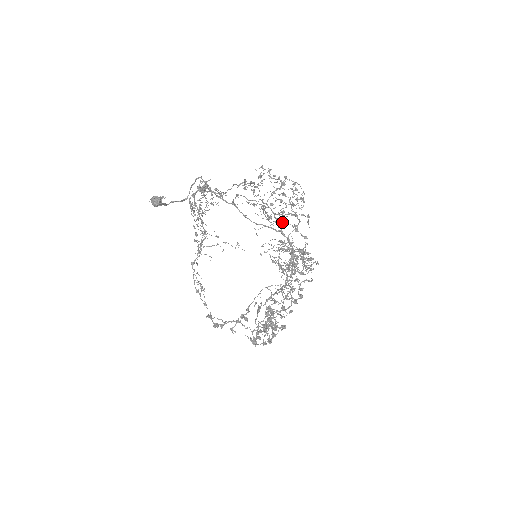
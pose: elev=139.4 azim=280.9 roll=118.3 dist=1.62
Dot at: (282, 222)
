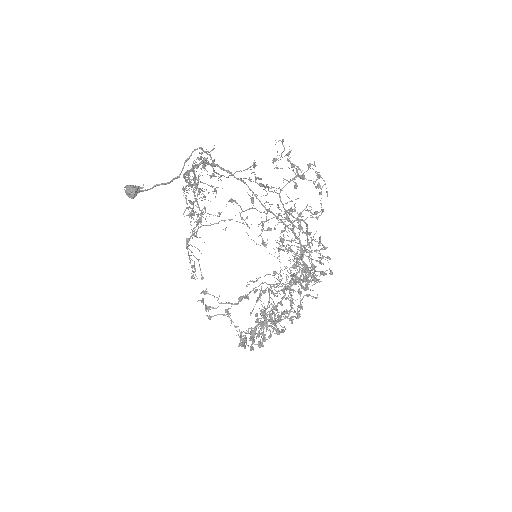
Dot at: occluded
